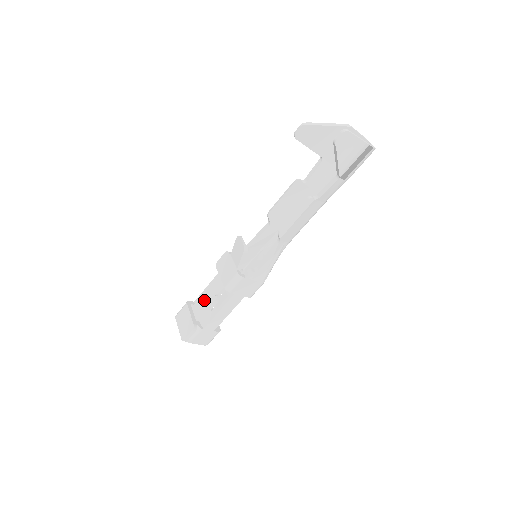
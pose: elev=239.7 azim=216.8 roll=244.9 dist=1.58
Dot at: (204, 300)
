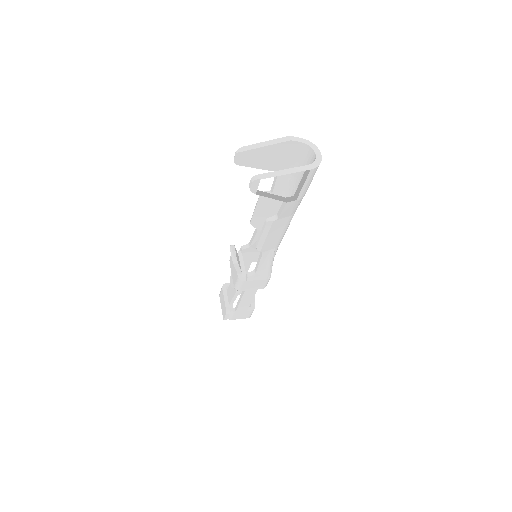
Dot at: (231, 288)
